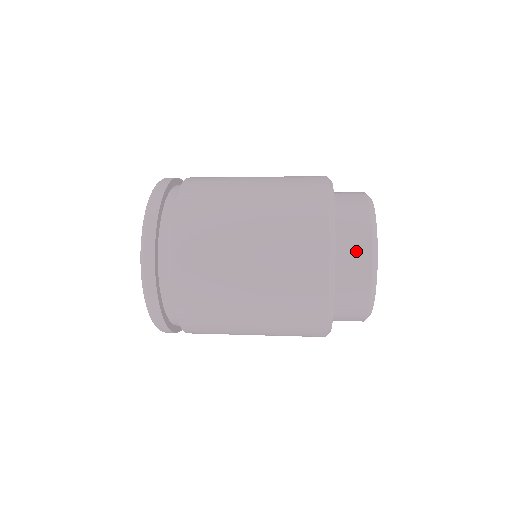
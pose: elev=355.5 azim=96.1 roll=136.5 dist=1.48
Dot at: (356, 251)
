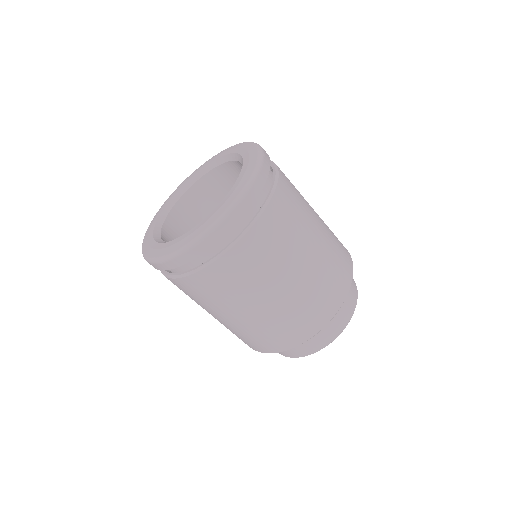
Dot at: (351, 290)
